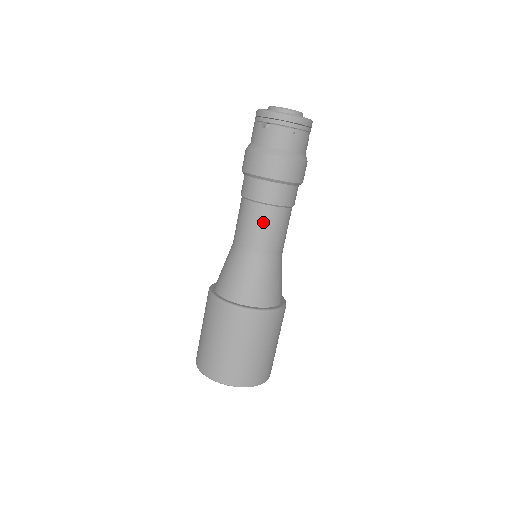
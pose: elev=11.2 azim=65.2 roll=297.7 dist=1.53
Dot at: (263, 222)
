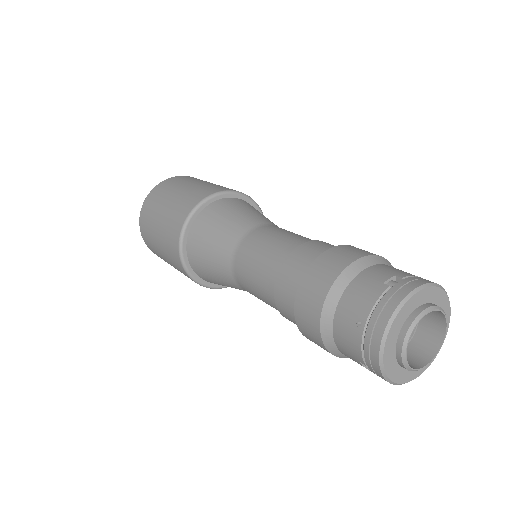
Dot at: occluded
